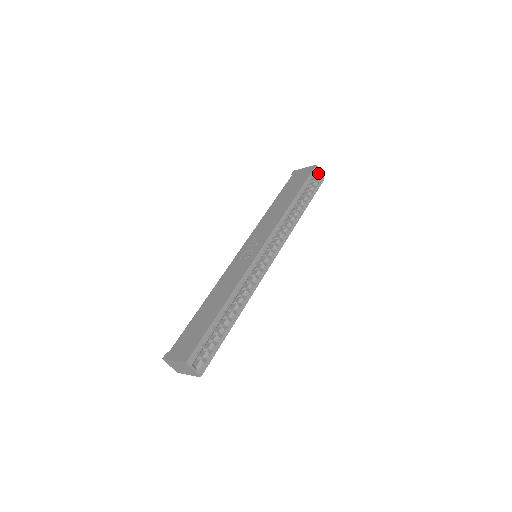
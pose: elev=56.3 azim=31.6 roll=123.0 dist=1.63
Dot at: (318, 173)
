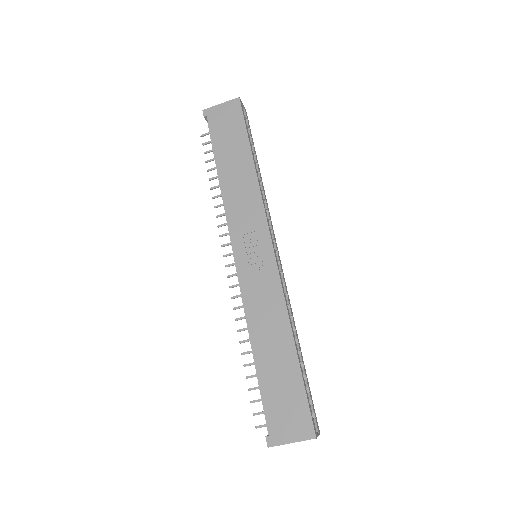
Dot at: occluded
